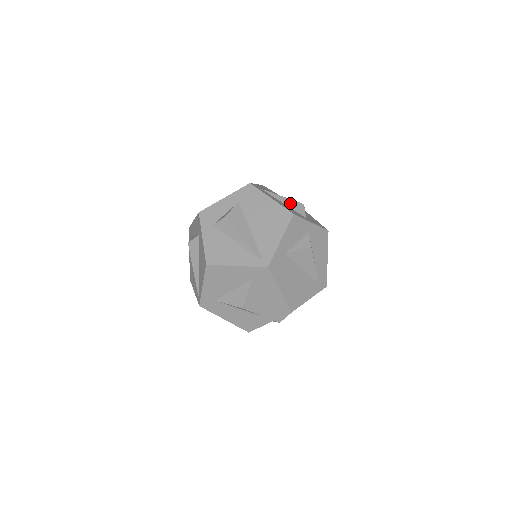
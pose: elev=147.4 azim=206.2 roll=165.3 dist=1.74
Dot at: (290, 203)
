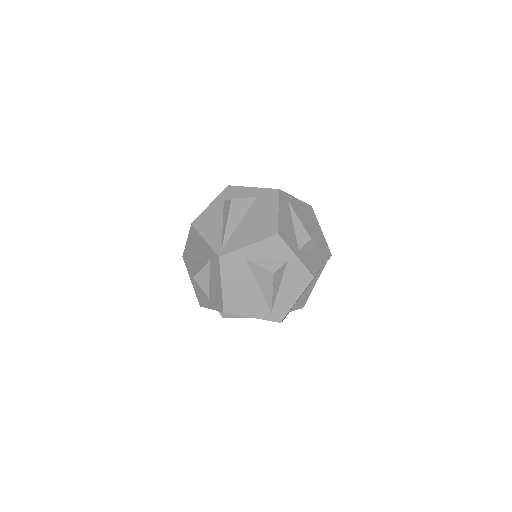
Dot at: (300, 229)
